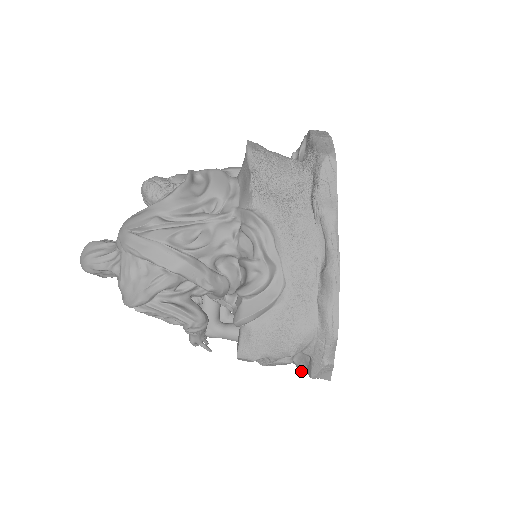
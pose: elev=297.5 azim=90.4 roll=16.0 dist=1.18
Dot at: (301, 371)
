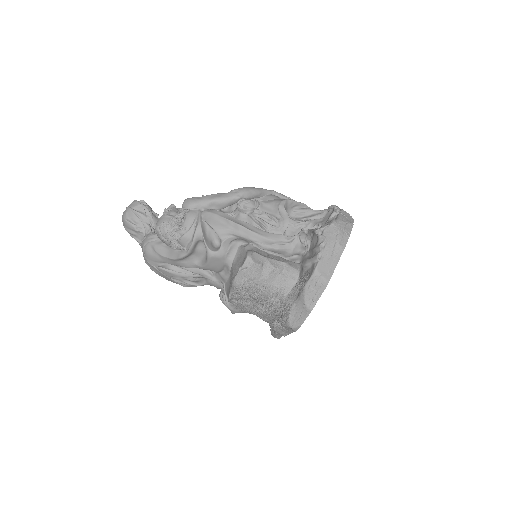
Dot at: occluded
